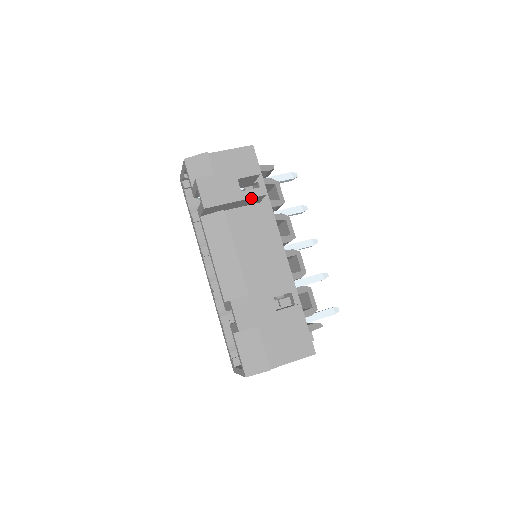
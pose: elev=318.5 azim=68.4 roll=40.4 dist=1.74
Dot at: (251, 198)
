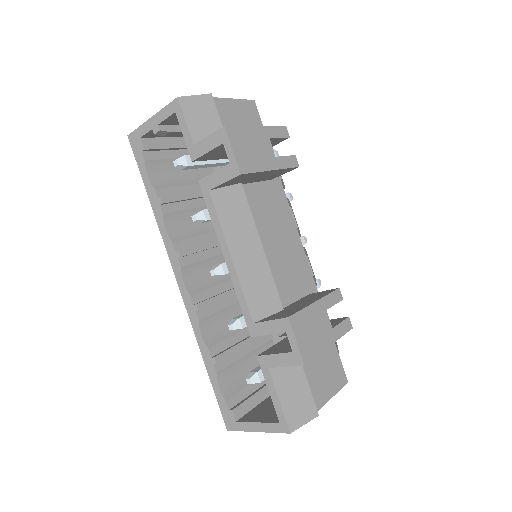
Dot at: (285, 168)
